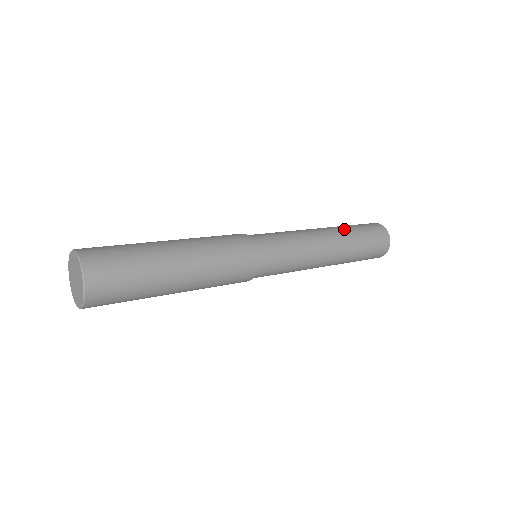
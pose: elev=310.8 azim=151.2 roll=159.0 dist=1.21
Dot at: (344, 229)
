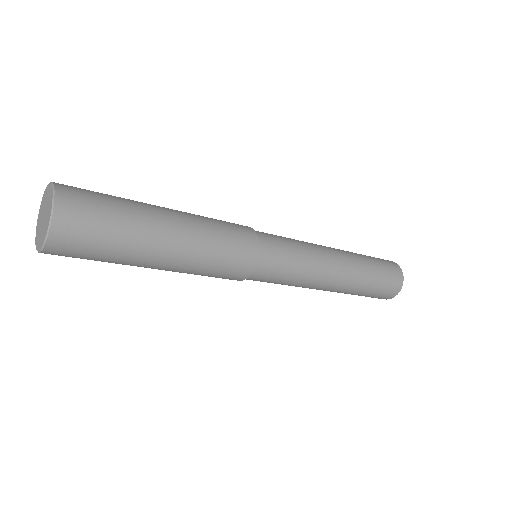
Dot at: (359, 258)
